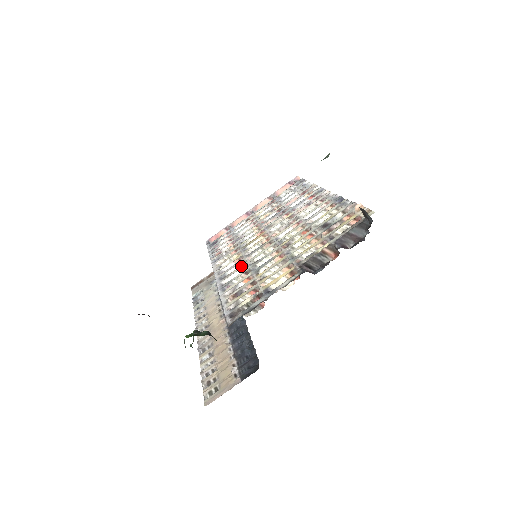
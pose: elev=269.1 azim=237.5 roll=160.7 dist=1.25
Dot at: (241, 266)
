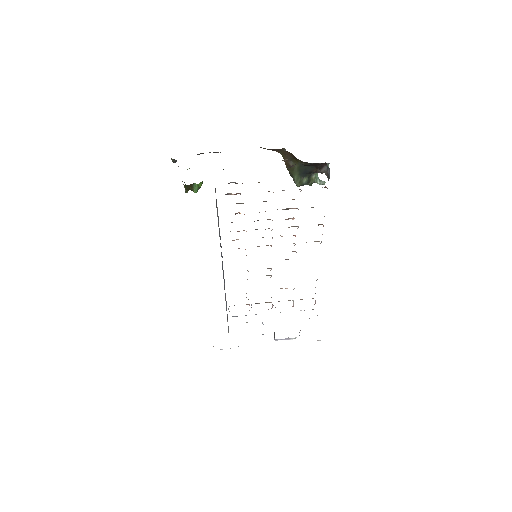
Dot at: occluded
